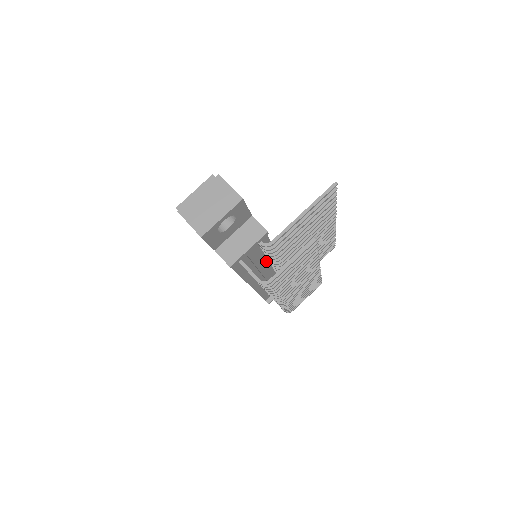
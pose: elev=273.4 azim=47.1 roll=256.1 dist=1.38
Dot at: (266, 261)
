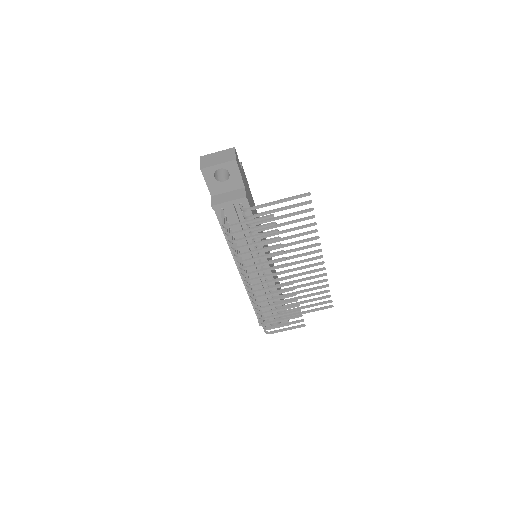
Dot at: (253, 249)
